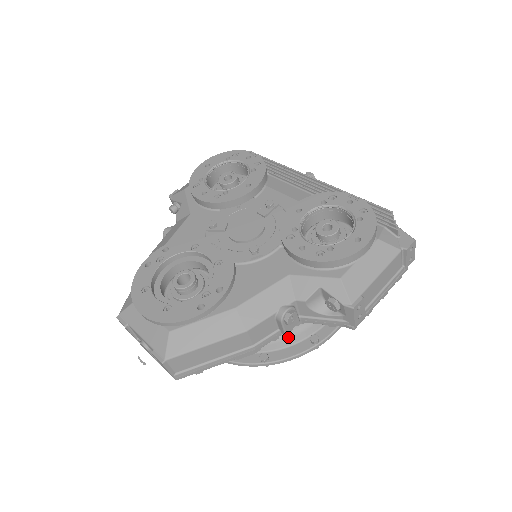
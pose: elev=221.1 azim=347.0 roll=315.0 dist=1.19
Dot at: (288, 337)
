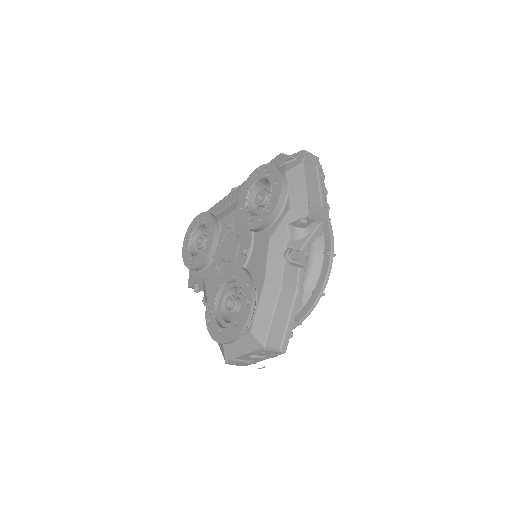
Dot at: (314, 268)
